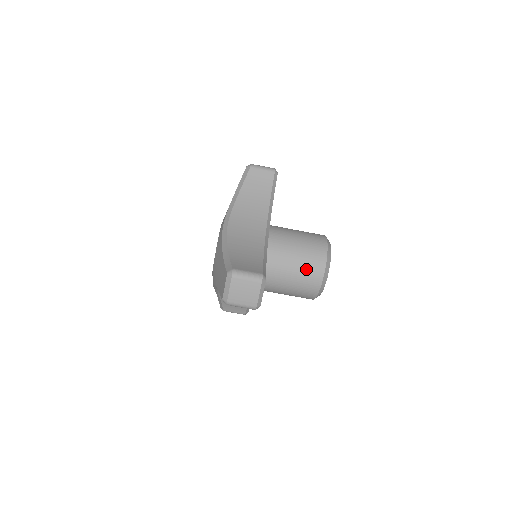
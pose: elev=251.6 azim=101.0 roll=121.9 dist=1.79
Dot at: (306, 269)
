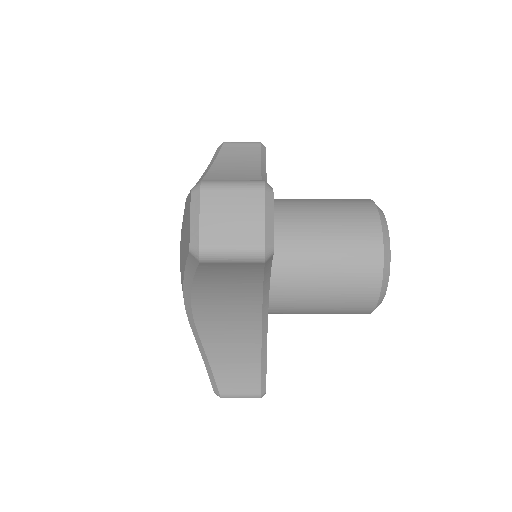
Dot at: occluded
